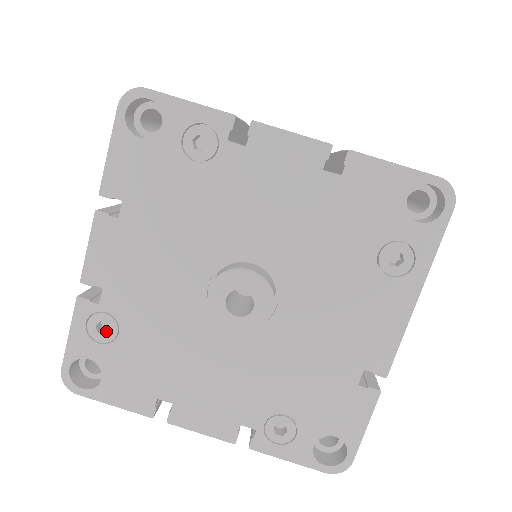
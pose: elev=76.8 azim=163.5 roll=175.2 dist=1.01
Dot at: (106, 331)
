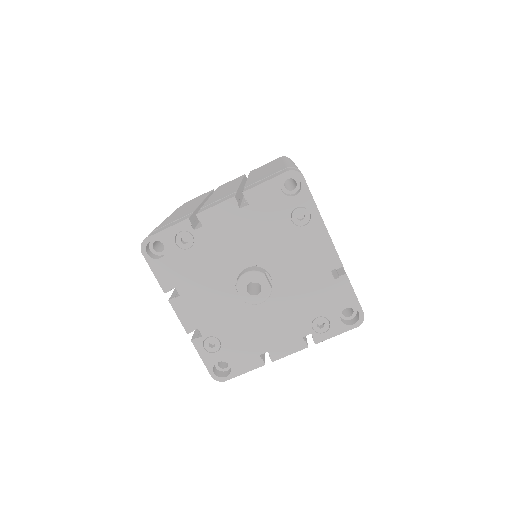
Dot at: (215, 345)
